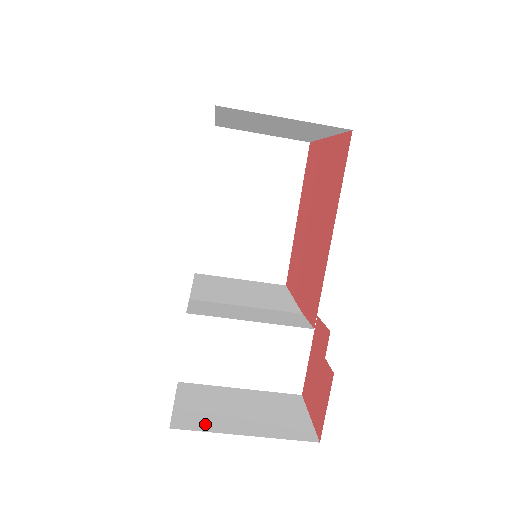
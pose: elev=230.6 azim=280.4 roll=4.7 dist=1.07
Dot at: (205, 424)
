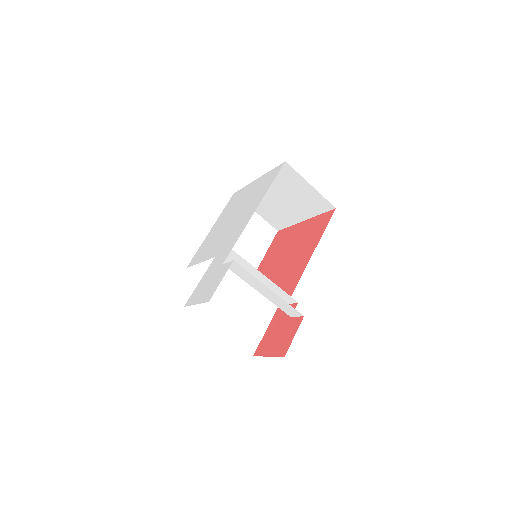
Dot at: occluded
